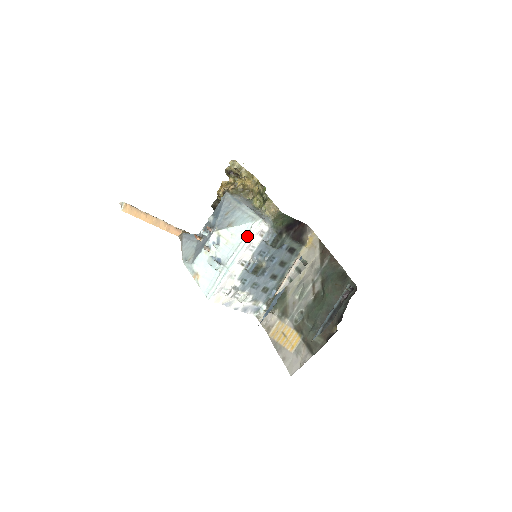
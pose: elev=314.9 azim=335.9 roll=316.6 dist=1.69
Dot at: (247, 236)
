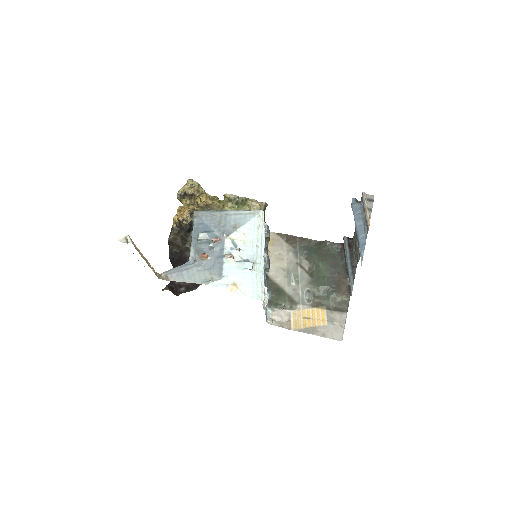
Dot at: (260, 228)
